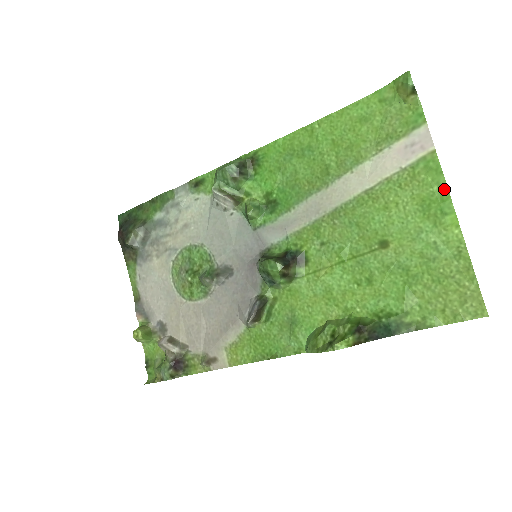
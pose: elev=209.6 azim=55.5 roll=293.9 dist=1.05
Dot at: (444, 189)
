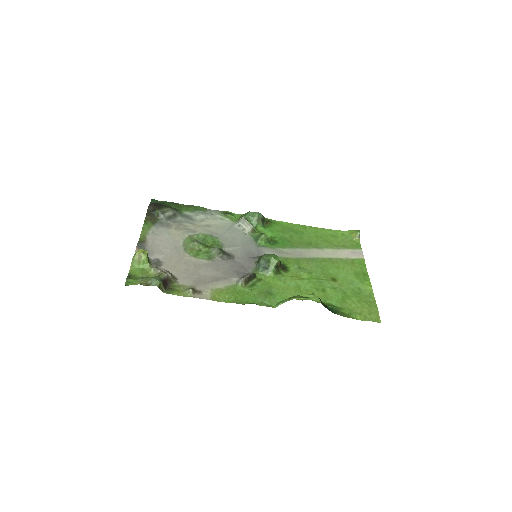
Dot at: (366, 273)
